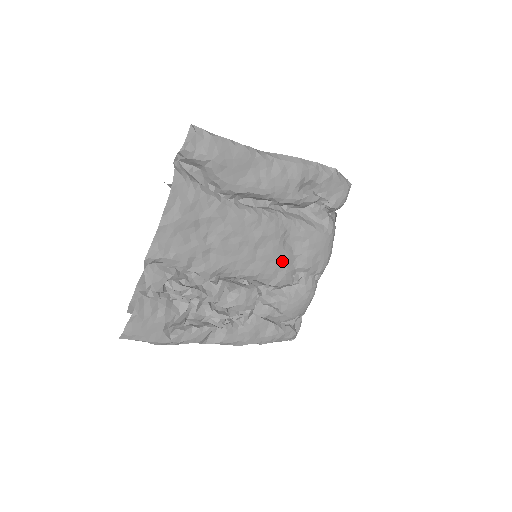
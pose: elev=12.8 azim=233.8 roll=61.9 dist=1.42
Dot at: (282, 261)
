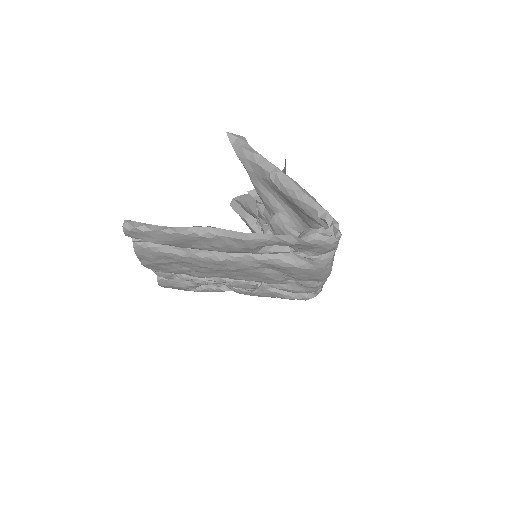
Dot at: (266, 277)
